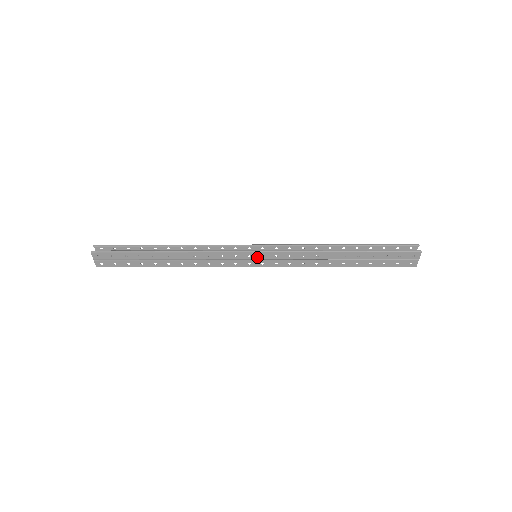
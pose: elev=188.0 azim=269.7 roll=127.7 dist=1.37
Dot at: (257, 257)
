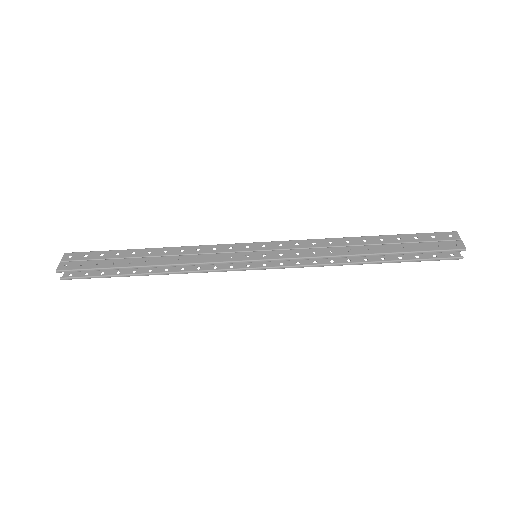
Dot at: (257, 248)
